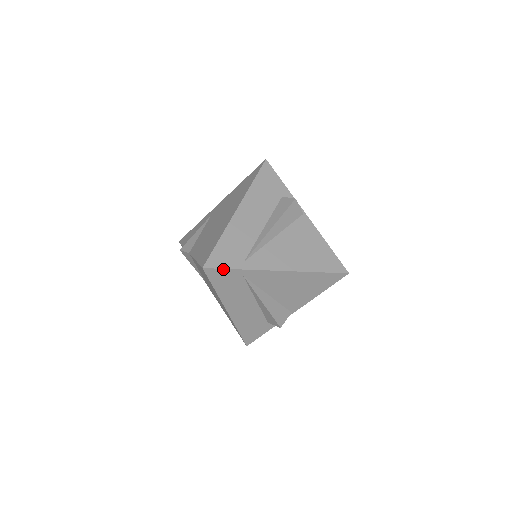
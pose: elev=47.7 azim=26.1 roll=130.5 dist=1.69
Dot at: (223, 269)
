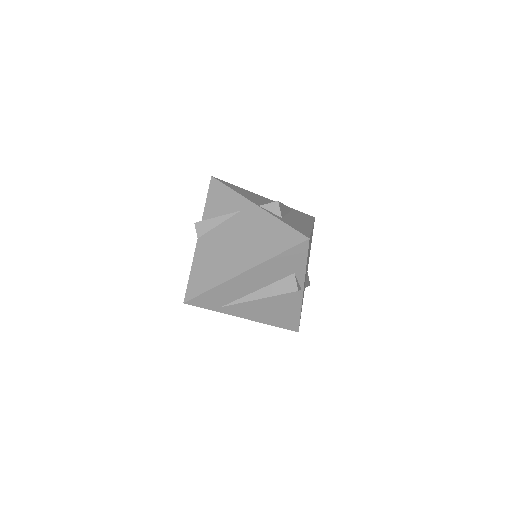
Dot at: (200, 307)
